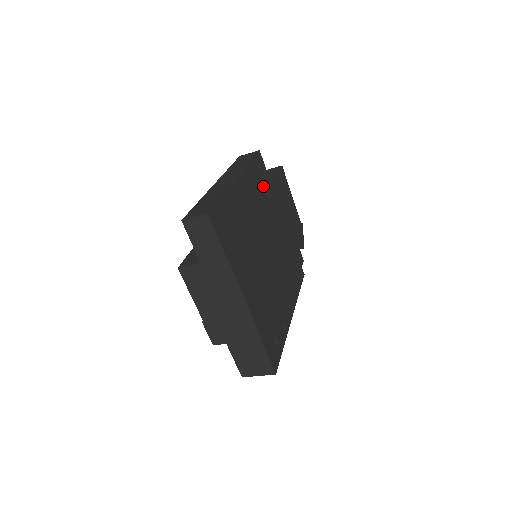
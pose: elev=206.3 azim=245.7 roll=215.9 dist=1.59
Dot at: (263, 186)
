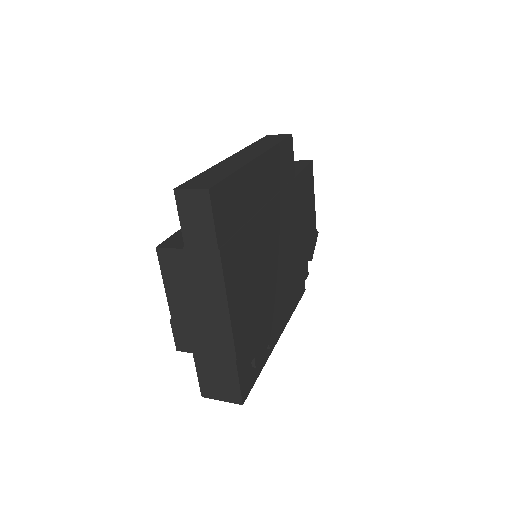
Dot at: (285, 176)
